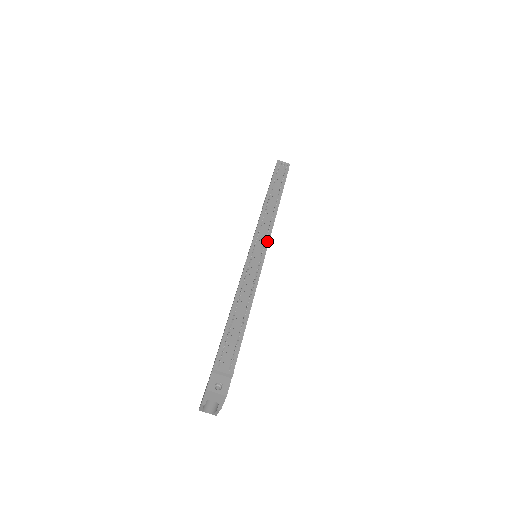
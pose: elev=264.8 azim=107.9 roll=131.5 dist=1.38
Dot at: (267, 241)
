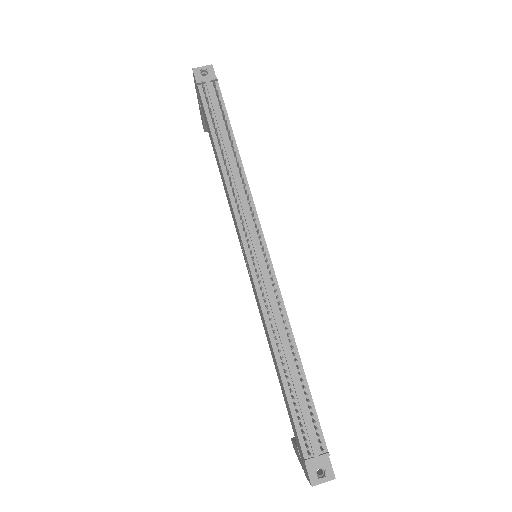
Dot at: (260, 234)
